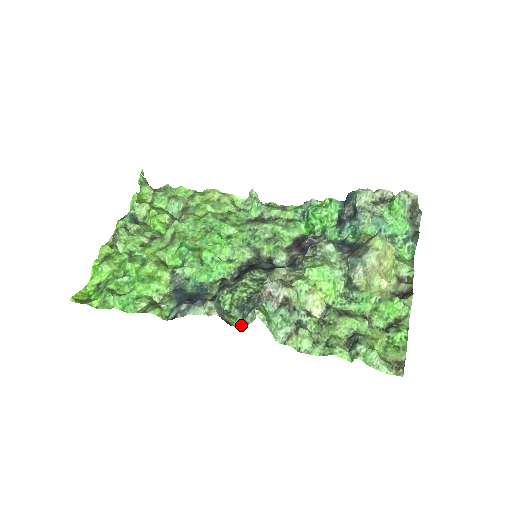
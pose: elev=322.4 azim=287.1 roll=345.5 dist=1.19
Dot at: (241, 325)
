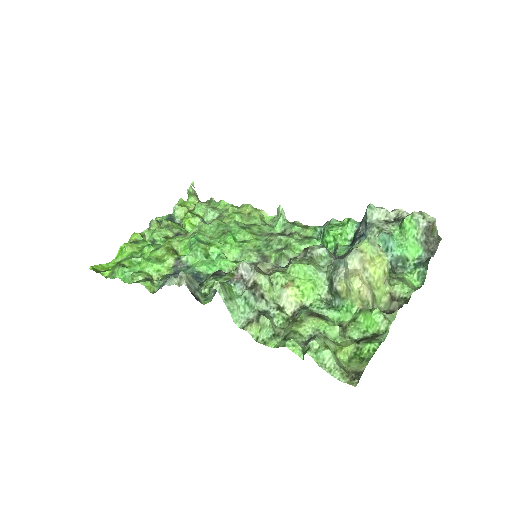
Dot at: (205, 300)
